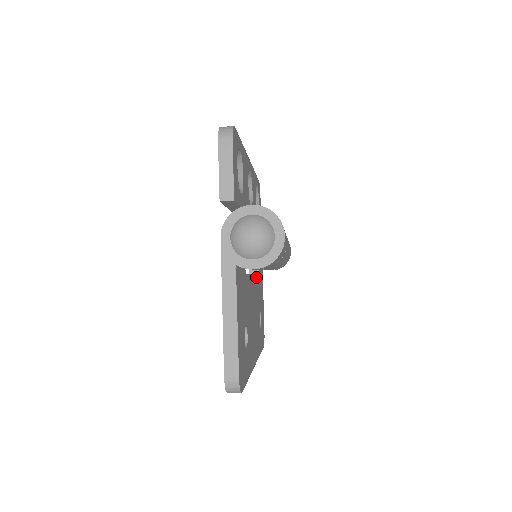
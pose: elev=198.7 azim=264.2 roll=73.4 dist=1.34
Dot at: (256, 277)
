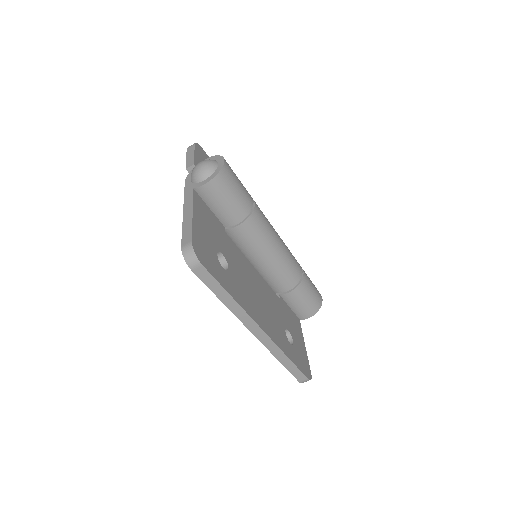
Dot at: (270, 288)
